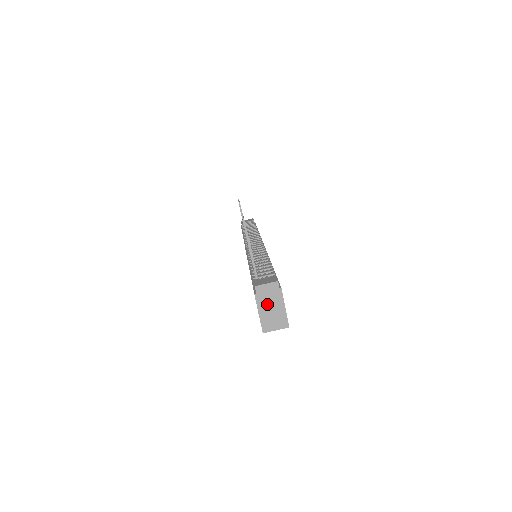
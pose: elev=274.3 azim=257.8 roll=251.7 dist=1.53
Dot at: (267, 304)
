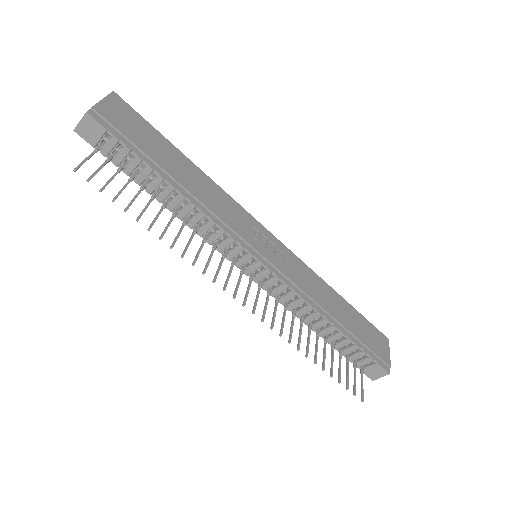
Dot at: occluded
